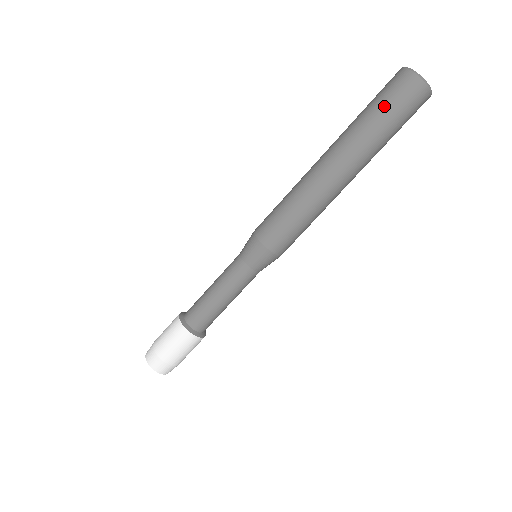
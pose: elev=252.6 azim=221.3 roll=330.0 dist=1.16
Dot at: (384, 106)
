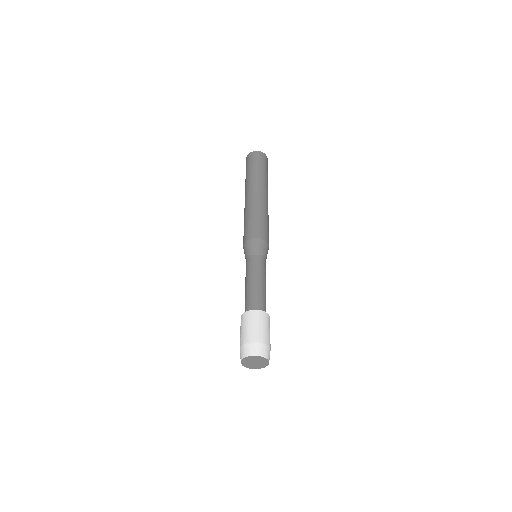
Dot at: (259, 164)
